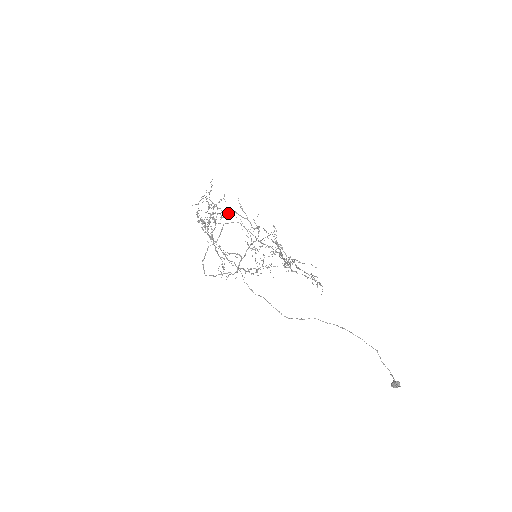
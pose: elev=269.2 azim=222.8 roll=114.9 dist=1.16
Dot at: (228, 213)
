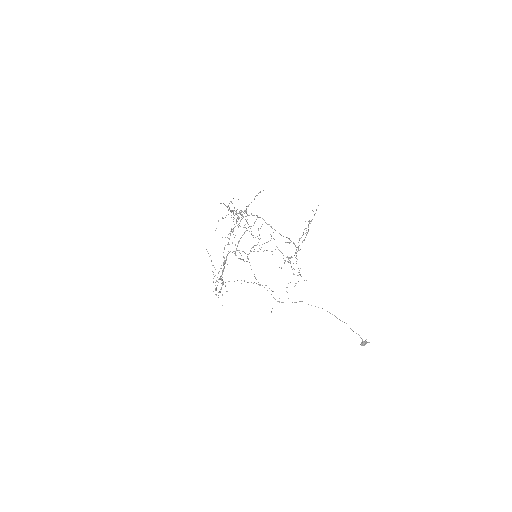
Dot at: occluded
